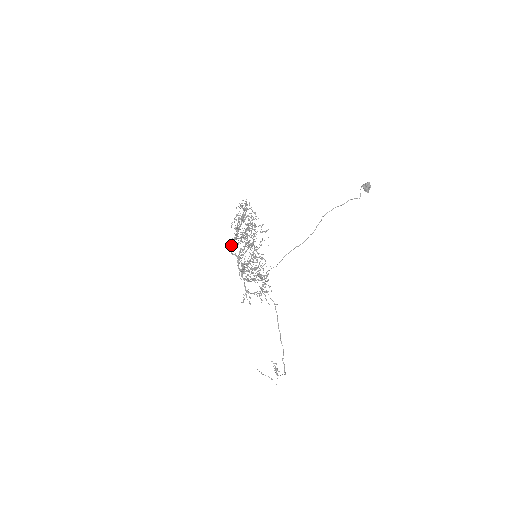
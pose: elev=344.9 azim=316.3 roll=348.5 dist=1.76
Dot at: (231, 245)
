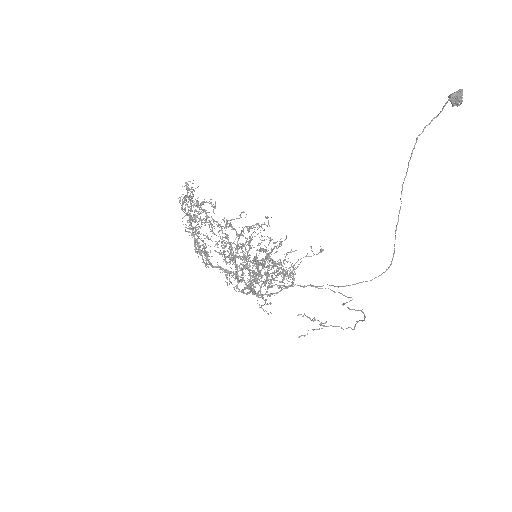
Dot at: occluded
